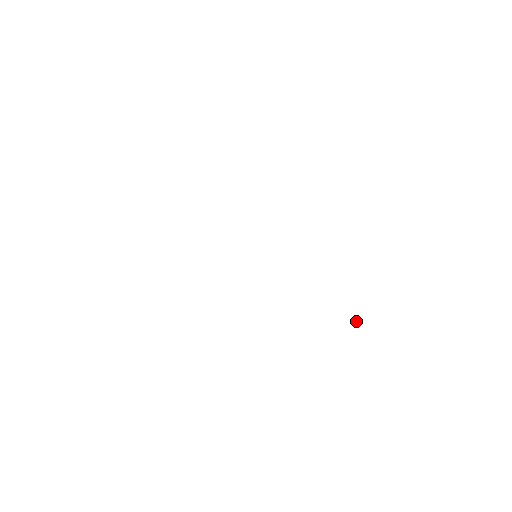
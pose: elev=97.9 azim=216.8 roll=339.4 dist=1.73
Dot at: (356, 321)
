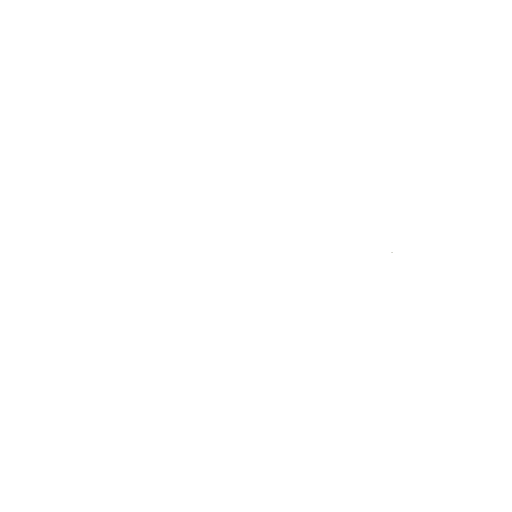
Dot at: occluded
